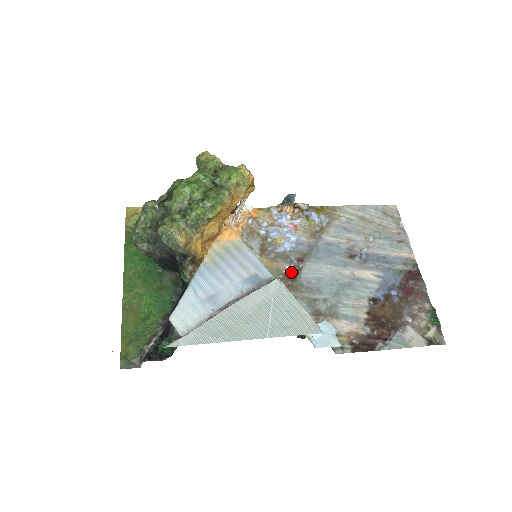
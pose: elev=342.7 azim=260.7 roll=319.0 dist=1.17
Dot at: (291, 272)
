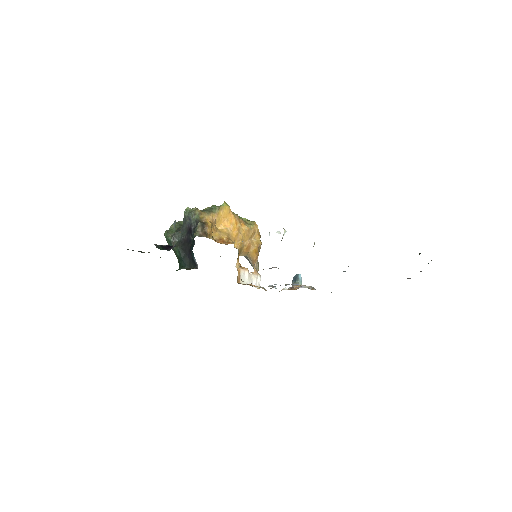
Dot at: occluded
